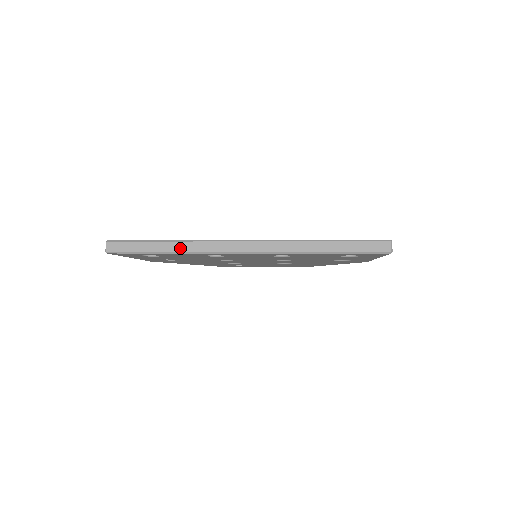
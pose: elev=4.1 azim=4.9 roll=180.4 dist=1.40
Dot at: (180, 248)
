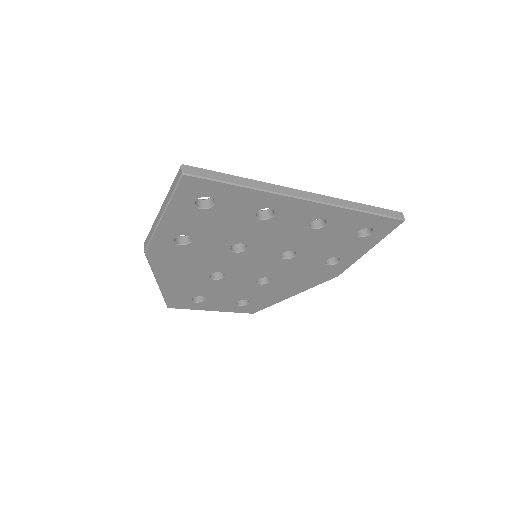
Dot at: (255, 185)
